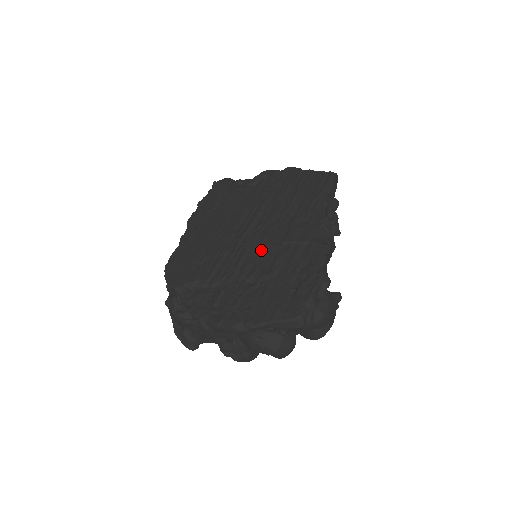
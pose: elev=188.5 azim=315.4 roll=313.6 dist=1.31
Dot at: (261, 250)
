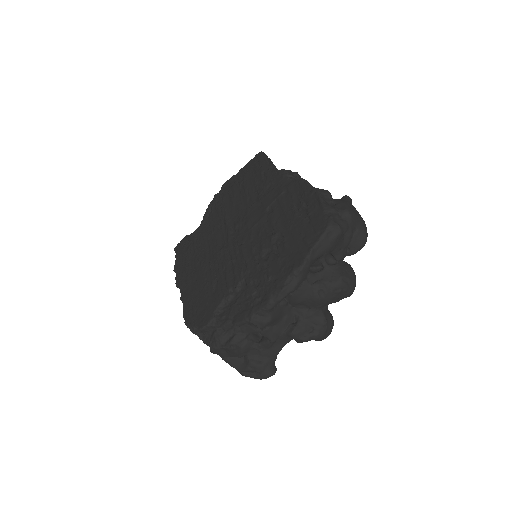
Dot at: (253, 232)
